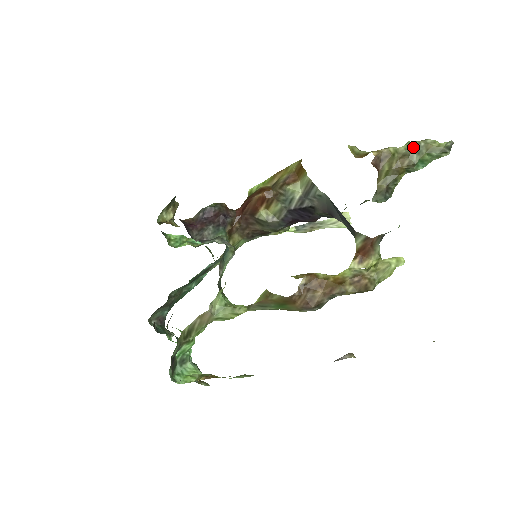
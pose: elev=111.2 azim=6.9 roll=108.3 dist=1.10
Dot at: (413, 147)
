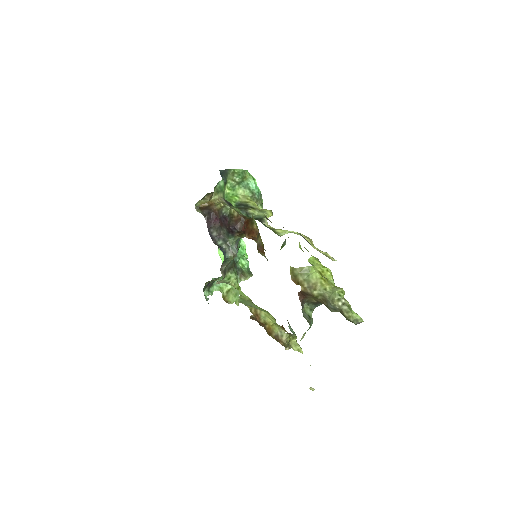
Dot at: (330, 304)
